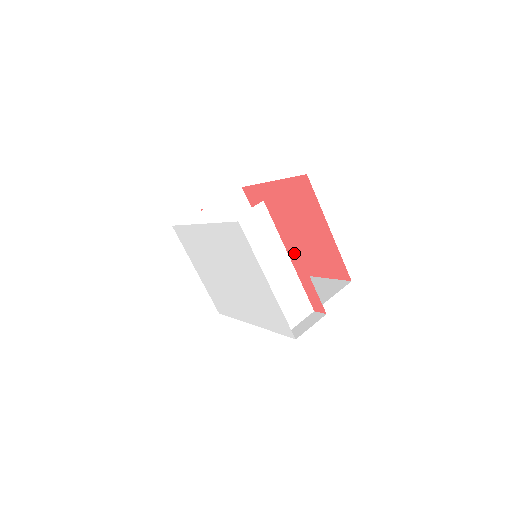
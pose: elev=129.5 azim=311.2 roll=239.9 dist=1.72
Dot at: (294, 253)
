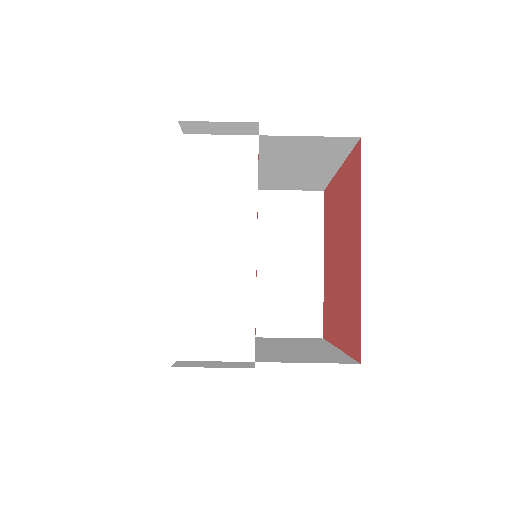
Dot at: occluded
